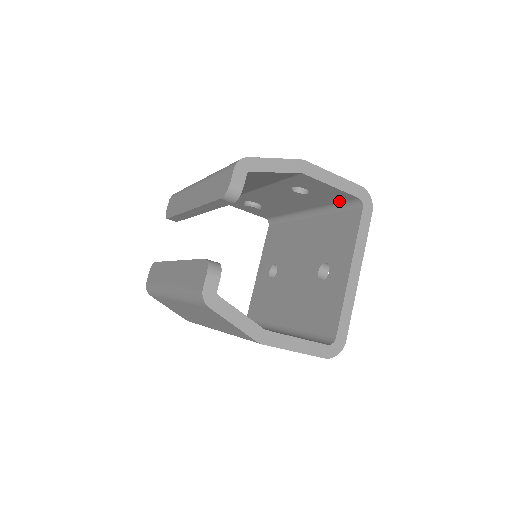
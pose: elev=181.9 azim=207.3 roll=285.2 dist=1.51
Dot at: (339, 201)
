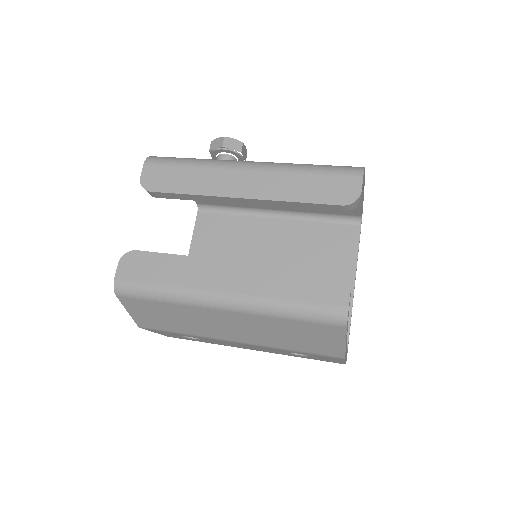
Dot at: (336, 213)
